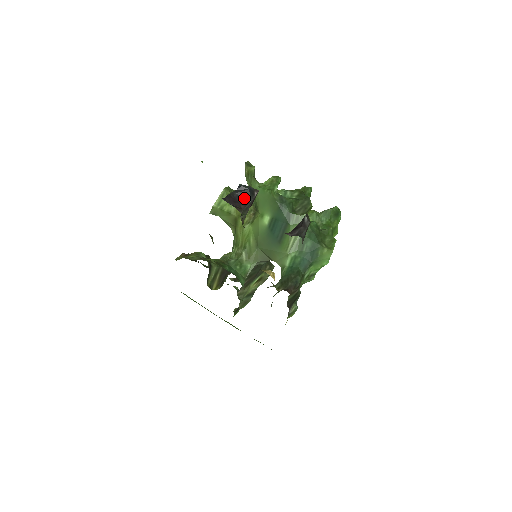
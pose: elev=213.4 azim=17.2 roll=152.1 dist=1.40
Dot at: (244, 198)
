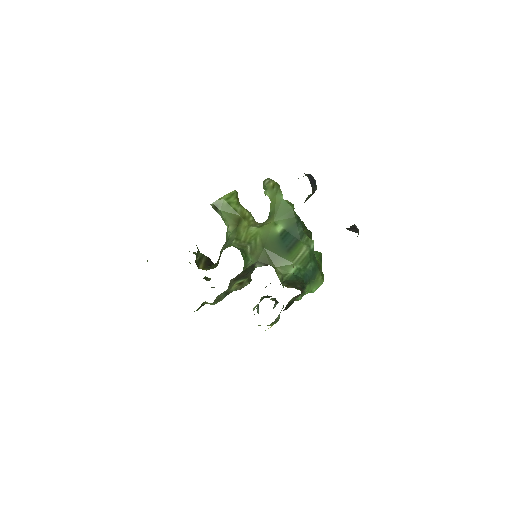
Dot at: (312, 185)
